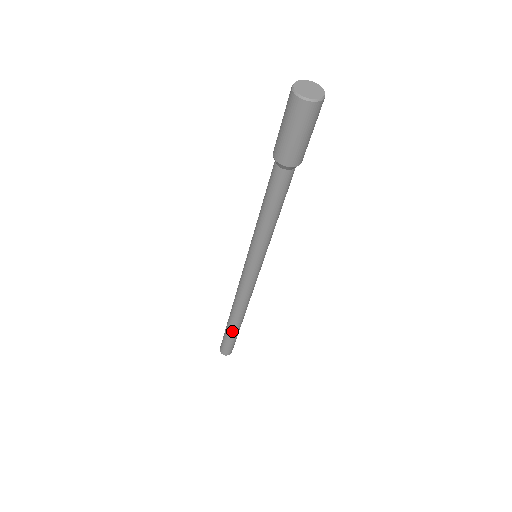
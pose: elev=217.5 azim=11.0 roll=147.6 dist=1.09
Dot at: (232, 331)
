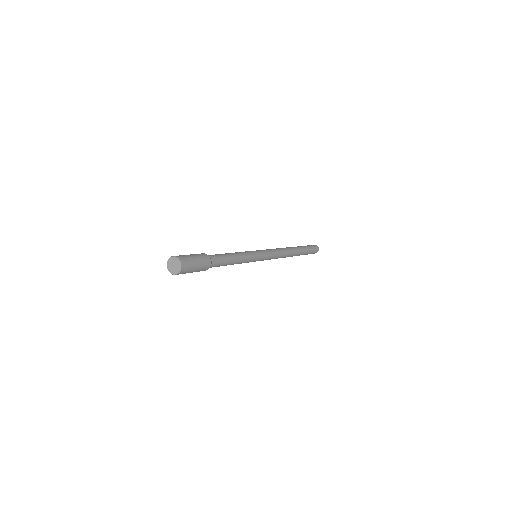
Dot at: (301, 254)
